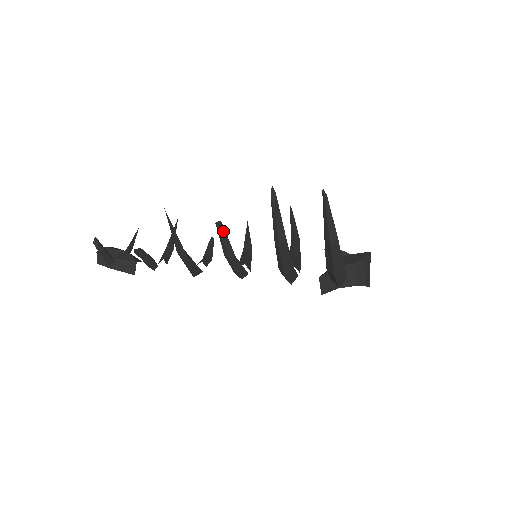
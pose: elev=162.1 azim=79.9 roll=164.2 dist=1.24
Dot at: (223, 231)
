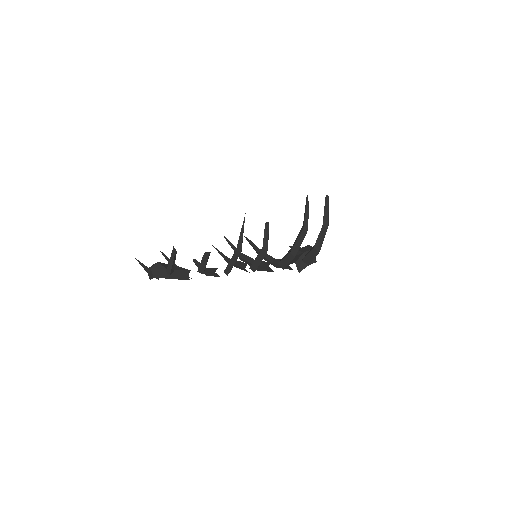
Dot at: occluded
